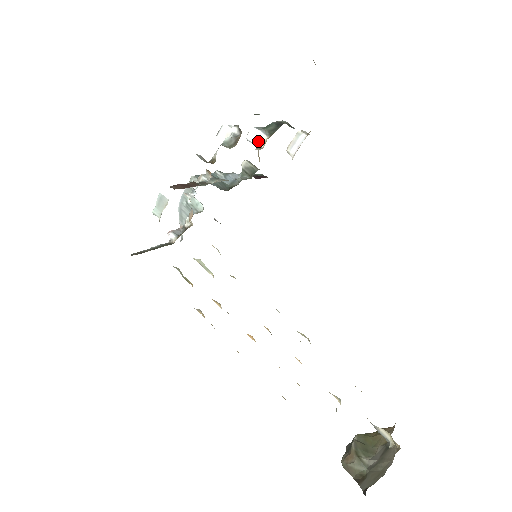
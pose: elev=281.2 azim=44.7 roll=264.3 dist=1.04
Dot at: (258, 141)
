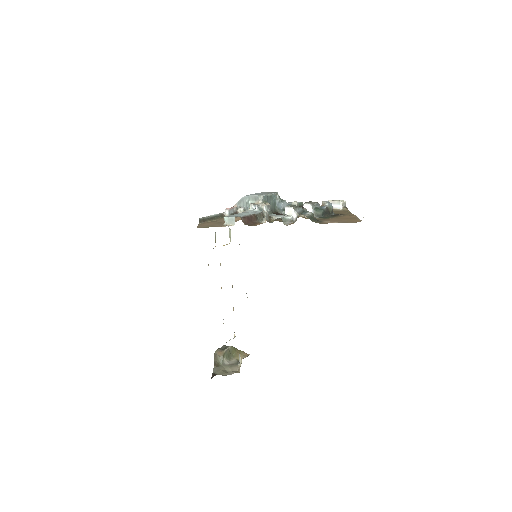
Dot at: occluded
